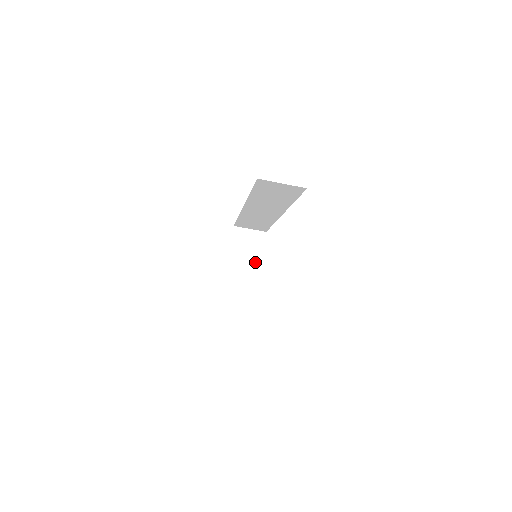
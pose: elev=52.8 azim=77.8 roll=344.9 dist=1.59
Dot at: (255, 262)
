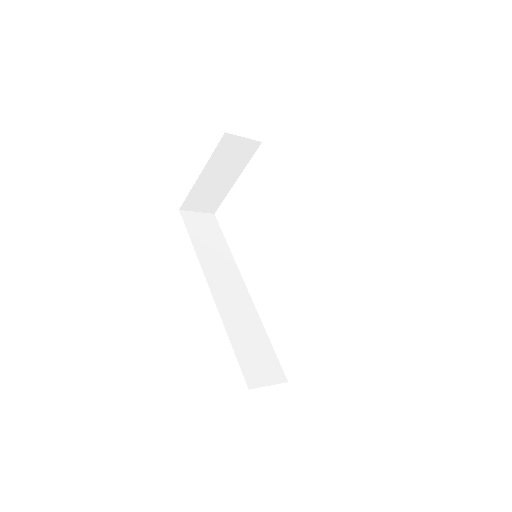
Dot at: (234, 173)
